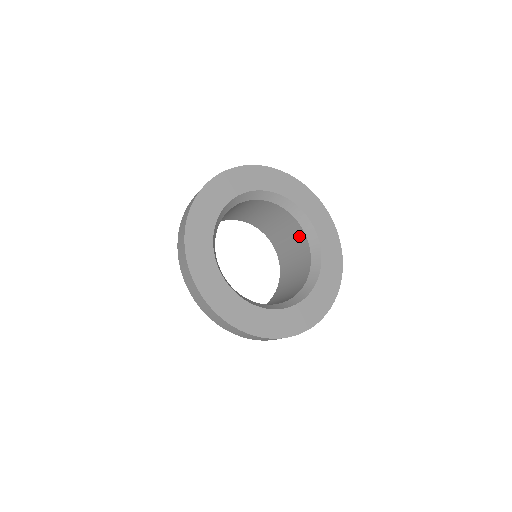
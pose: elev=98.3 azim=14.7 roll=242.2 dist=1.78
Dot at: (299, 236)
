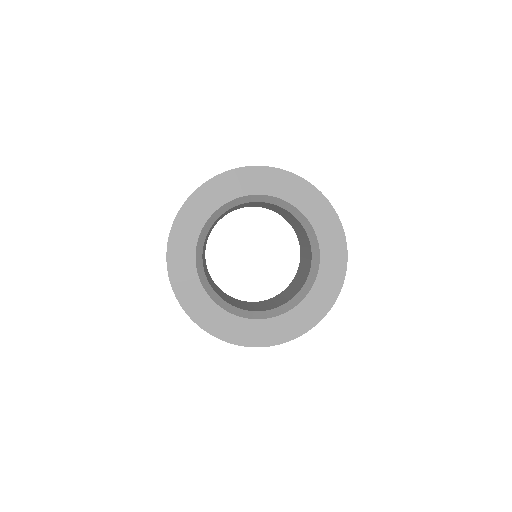
Dot at: occluded
